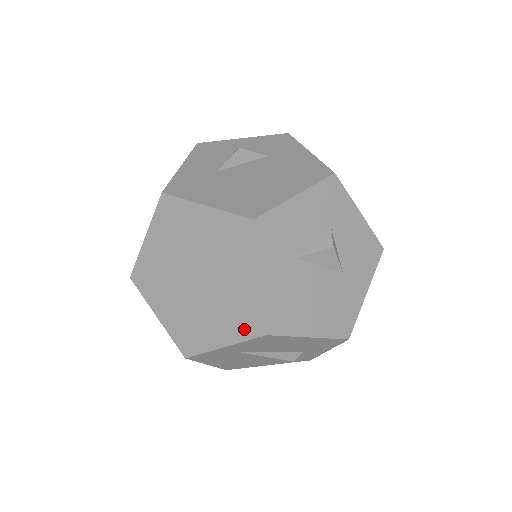
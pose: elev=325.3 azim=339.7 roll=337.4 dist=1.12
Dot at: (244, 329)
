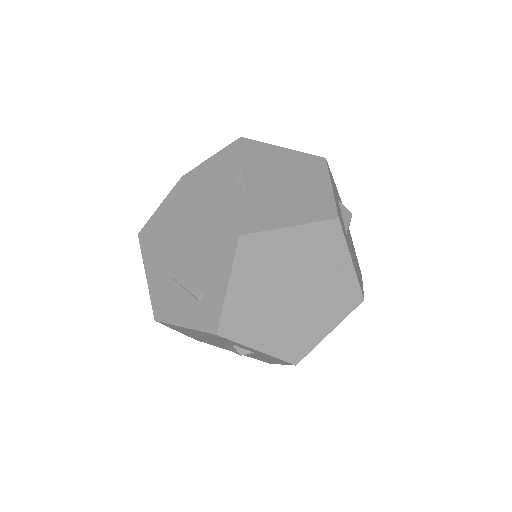
Dot at: (346, 307)
